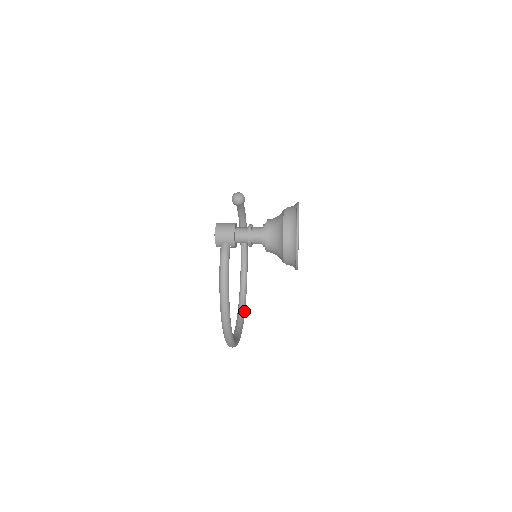
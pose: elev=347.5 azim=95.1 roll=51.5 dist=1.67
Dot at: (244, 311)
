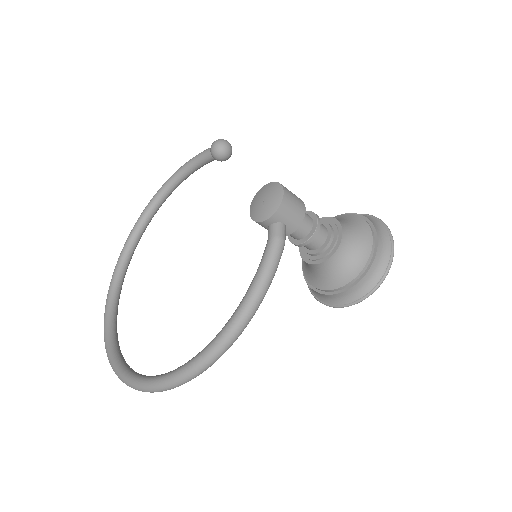
Dot at: occluded
